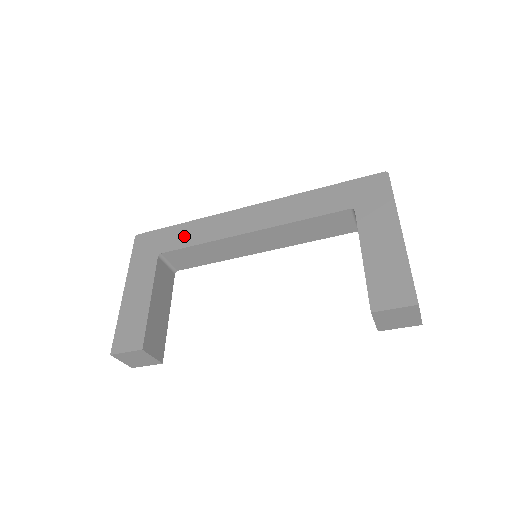
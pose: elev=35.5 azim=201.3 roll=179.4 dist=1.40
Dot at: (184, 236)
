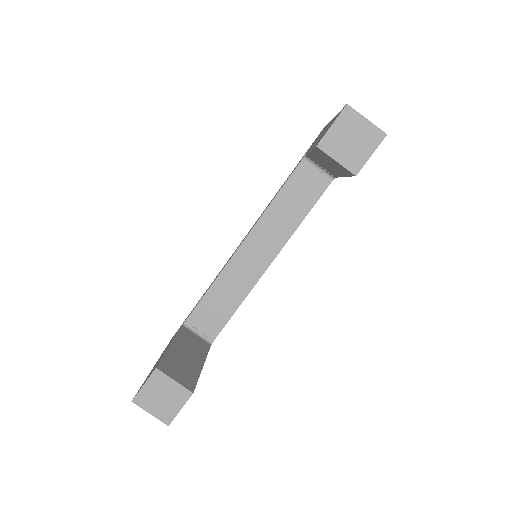
Dot at: occluded
